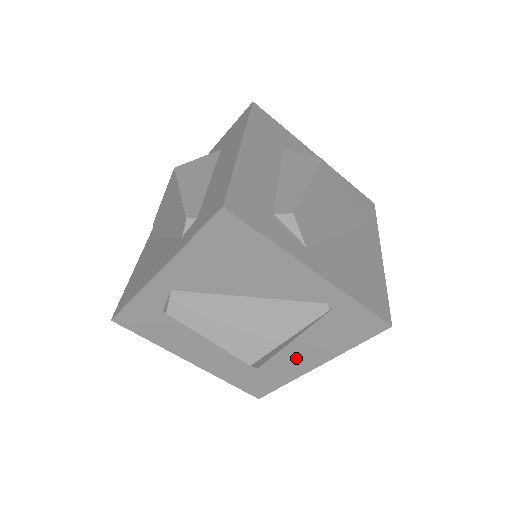
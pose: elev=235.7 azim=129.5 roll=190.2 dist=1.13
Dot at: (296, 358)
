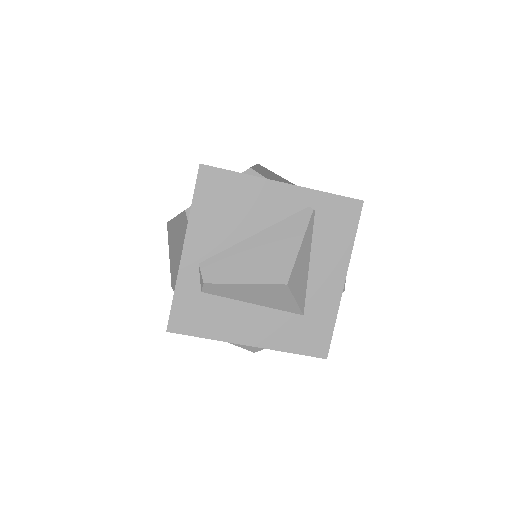
Dot at: (324, 281)
